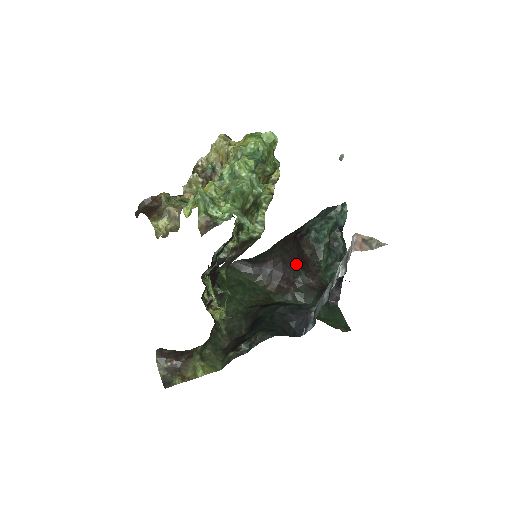
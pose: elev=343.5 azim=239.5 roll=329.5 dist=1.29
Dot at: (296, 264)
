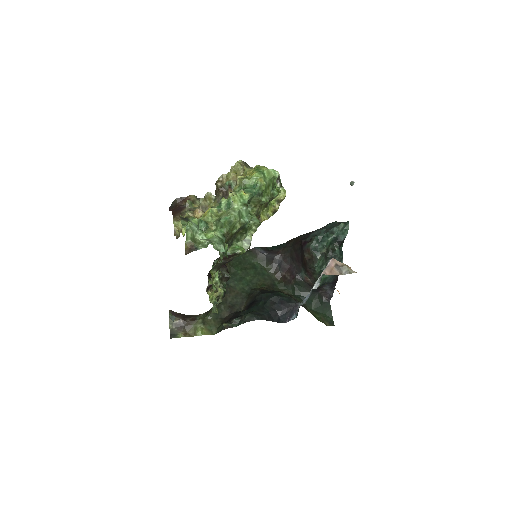
Dot at: (299, 262)
